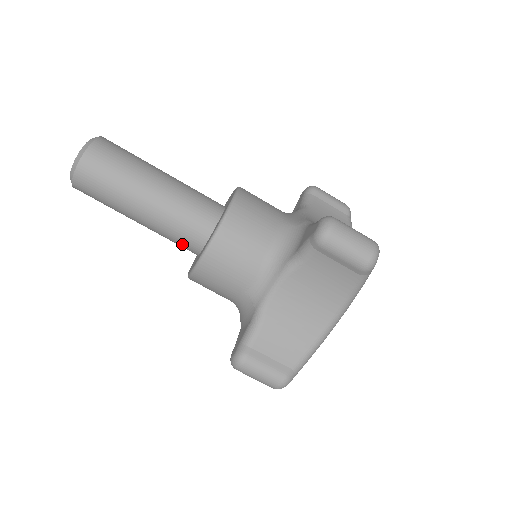
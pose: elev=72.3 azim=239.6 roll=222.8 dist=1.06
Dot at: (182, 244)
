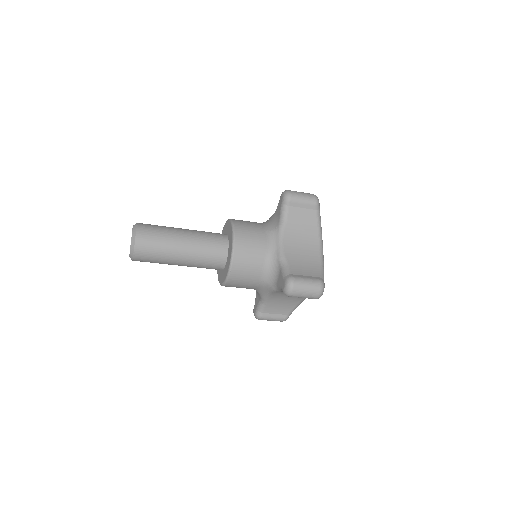
Dot at: occluded
